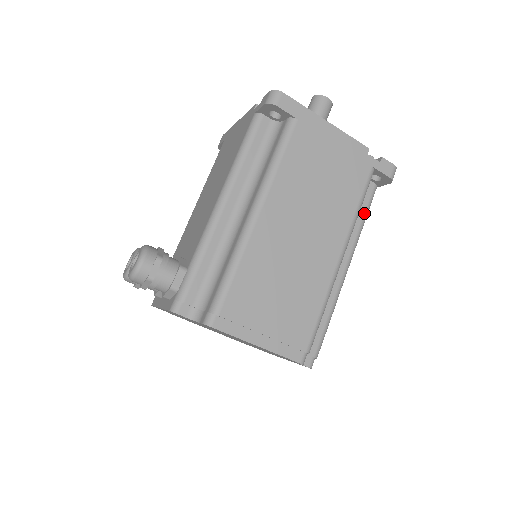
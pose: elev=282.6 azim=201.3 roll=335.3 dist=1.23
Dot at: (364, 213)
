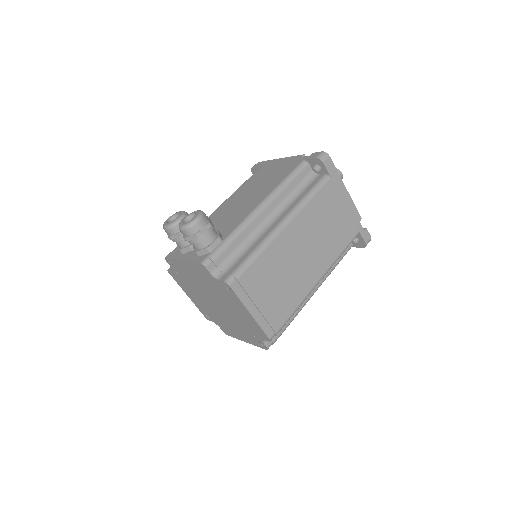
Dot at: (339, 260)
